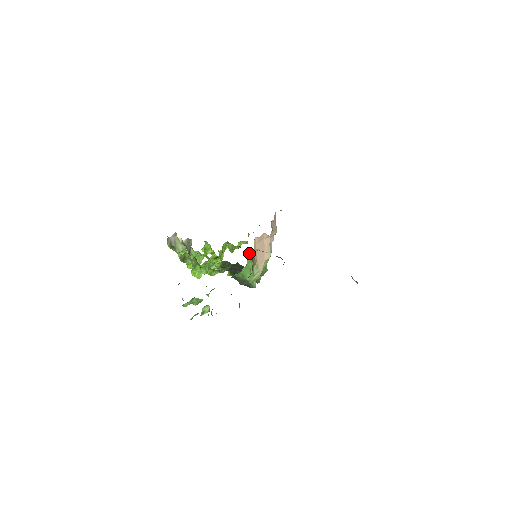
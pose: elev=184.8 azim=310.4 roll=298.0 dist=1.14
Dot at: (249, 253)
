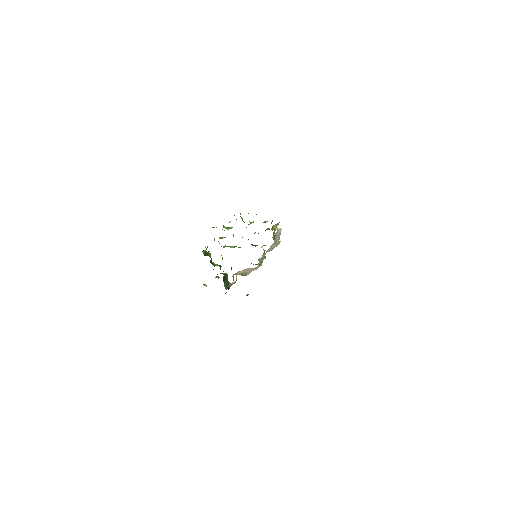
Dot at: occluded
